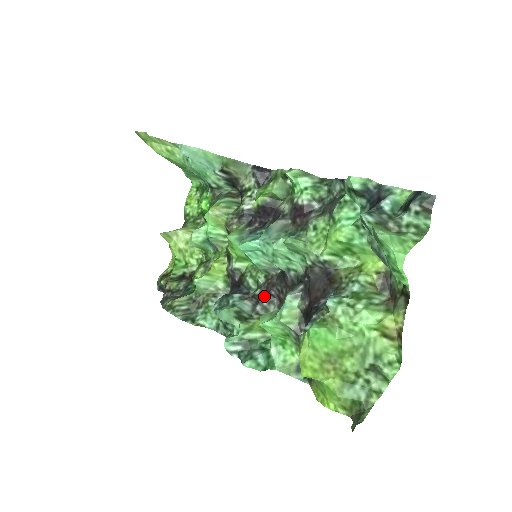
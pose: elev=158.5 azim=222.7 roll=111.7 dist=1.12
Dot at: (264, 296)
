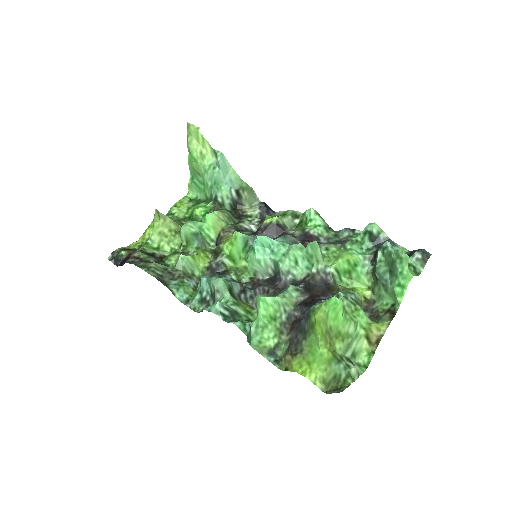
Dot at: (249, 290)
